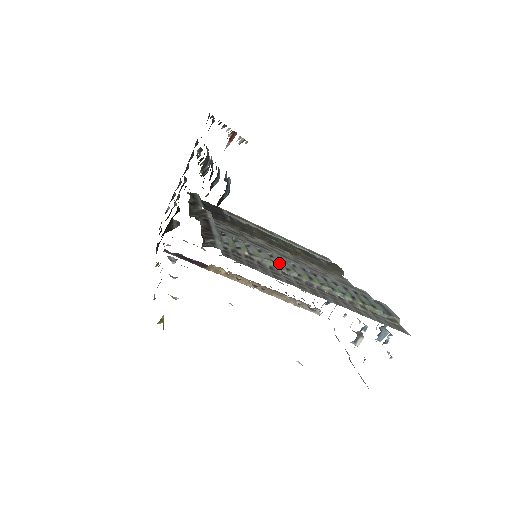
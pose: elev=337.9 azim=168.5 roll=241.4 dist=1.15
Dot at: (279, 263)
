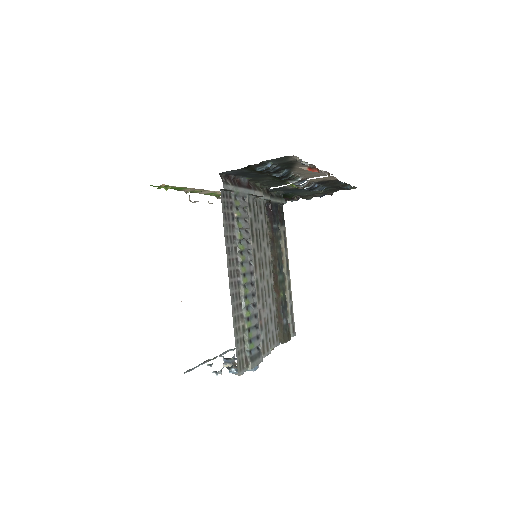
Dot at: (243, 246)
